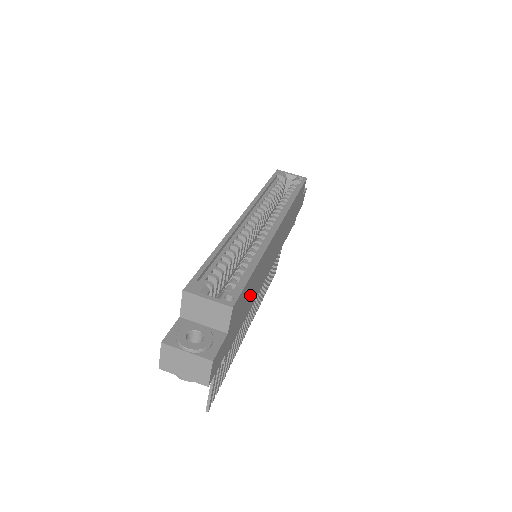
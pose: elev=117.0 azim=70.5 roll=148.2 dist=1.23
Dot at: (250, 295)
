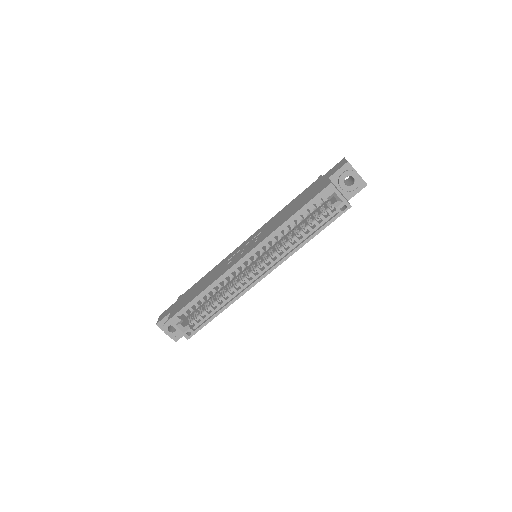
Dot at: occluded
